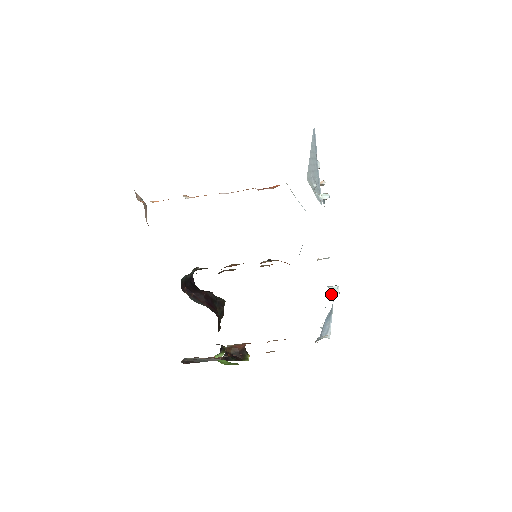
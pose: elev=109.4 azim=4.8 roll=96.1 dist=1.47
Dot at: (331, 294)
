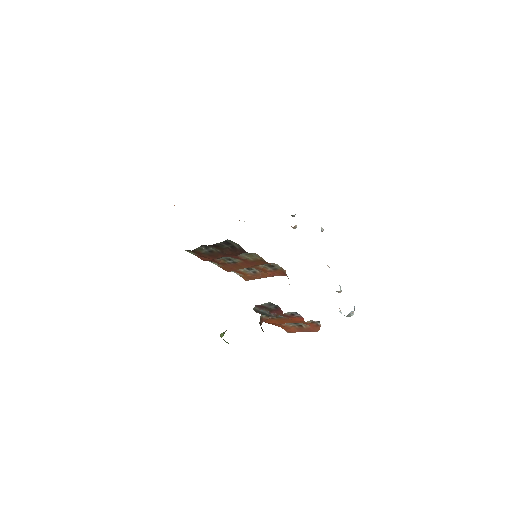
Dot at: (340, 290)
